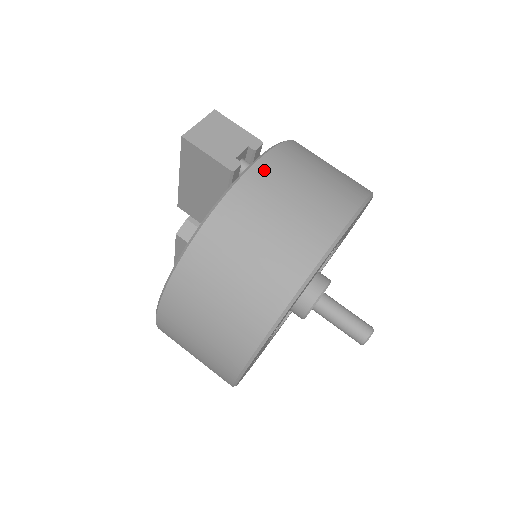
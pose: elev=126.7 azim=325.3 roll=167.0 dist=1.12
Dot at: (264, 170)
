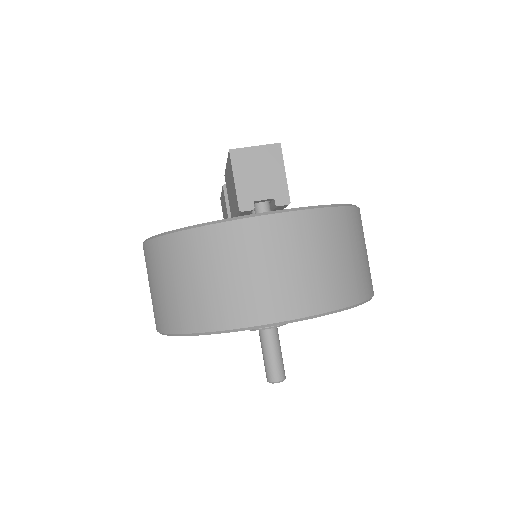
Dot at: (270, 226)
